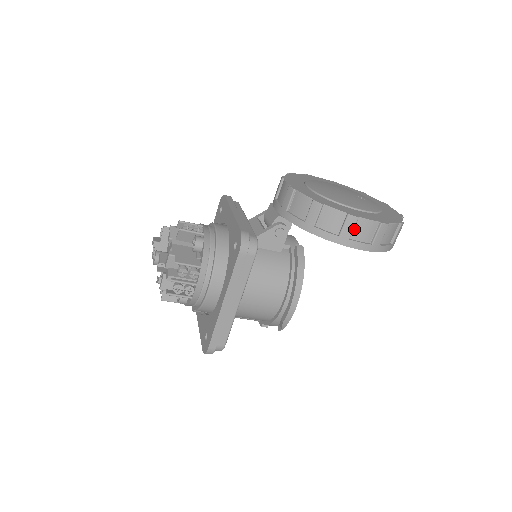
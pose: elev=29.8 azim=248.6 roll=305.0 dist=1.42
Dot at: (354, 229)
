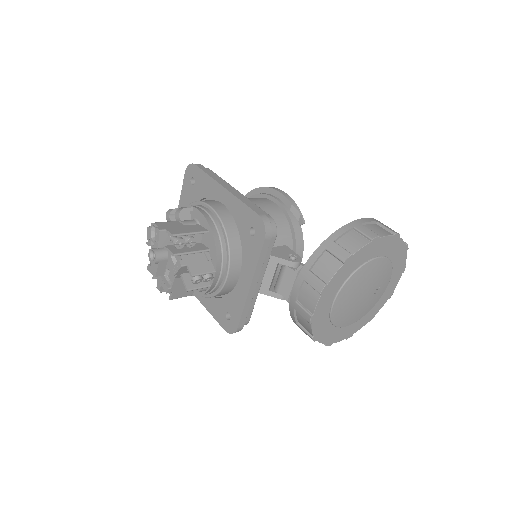
Dot at: occluded
